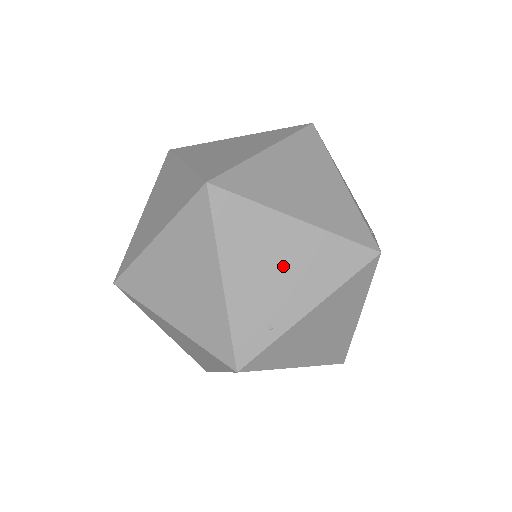
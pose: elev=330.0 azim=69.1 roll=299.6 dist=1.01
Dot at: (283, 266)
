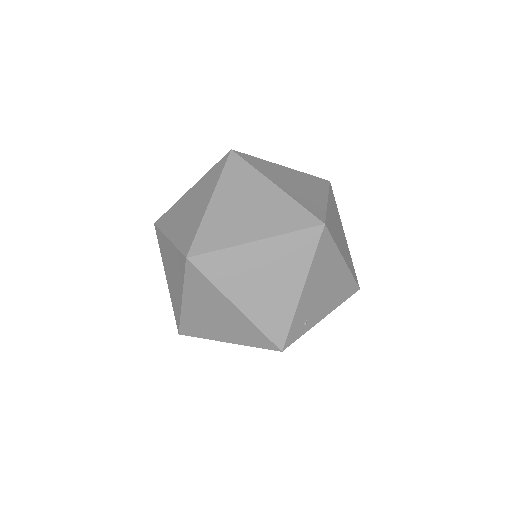
Dot at: (219, 318)
